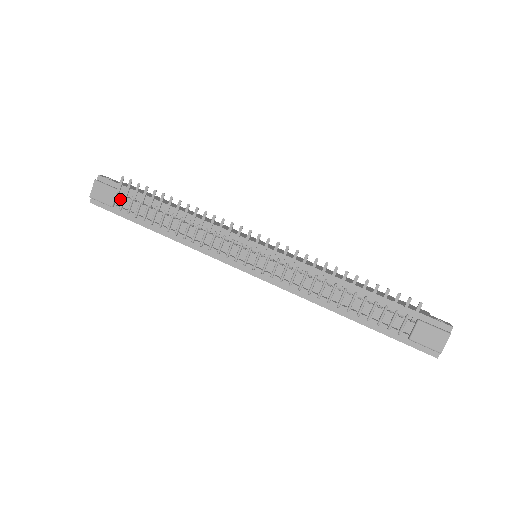
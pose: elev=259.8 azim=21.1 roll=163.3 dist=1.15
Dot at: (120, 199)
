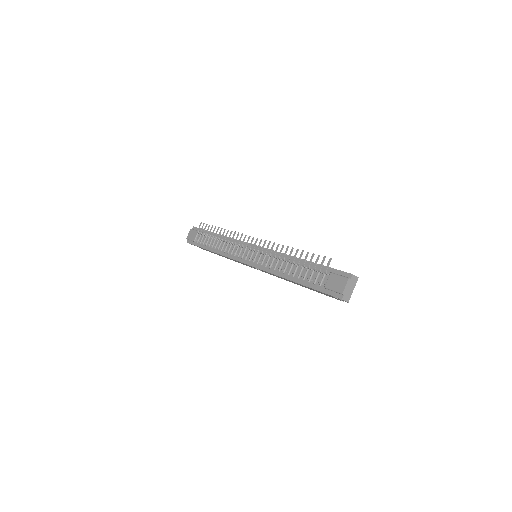
Dot at: (199, 237)
